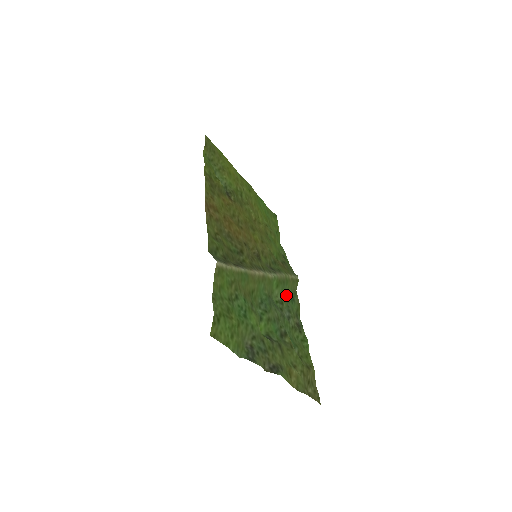
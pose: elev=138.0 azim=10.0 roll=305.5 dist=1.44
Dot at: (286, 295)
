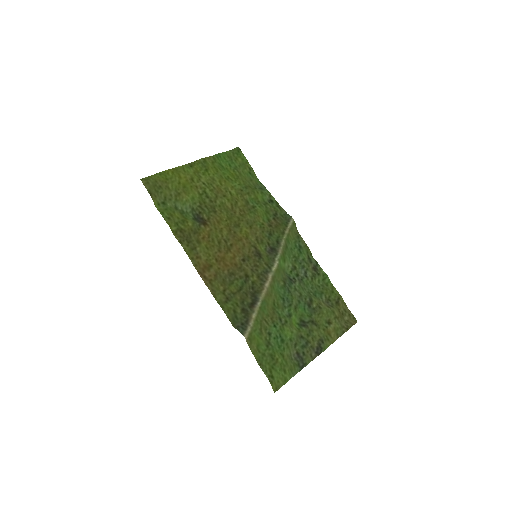
Dot at: (293, 253)
